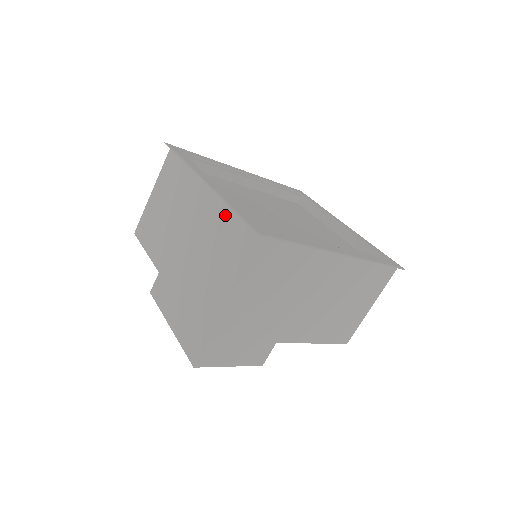
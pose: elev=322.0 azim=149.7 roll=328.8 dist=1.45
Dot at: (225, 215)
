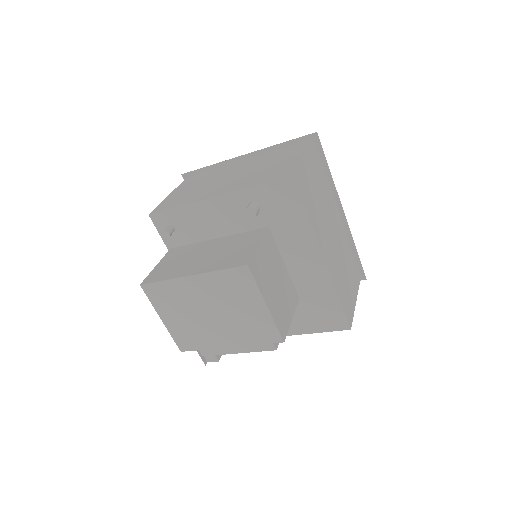
Dot at: (274, 153)
